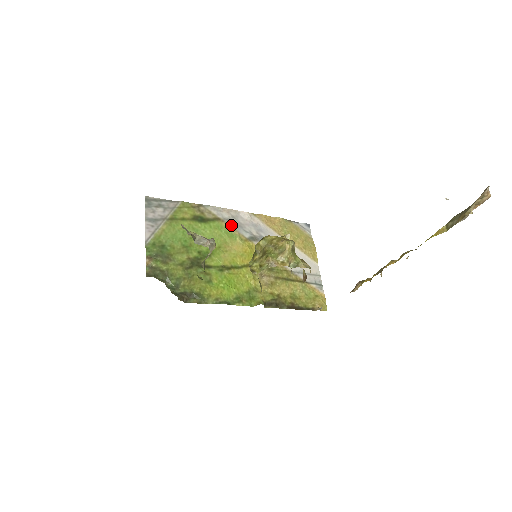
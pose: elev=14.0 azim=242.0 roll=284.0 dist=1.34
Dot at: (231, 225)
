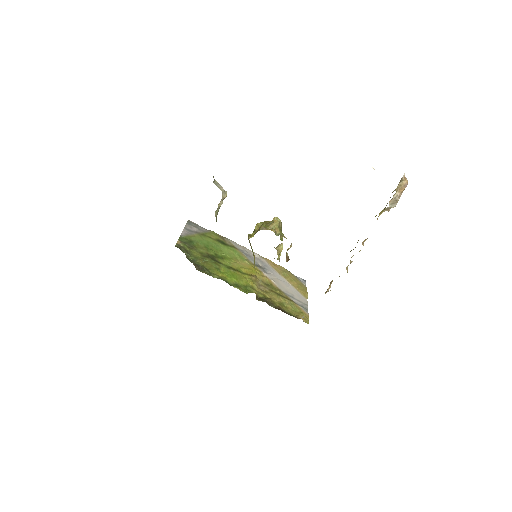
Dot at: (243, 254)
